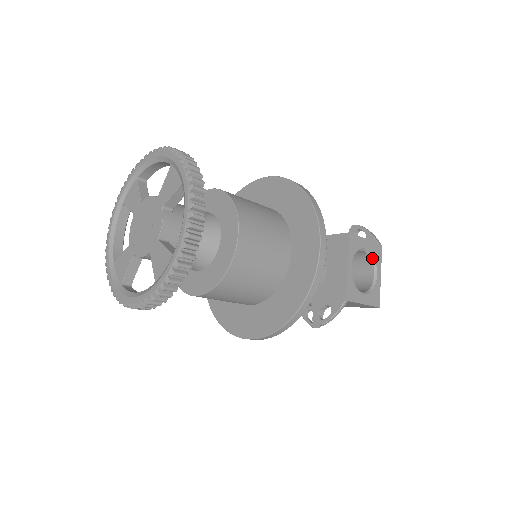
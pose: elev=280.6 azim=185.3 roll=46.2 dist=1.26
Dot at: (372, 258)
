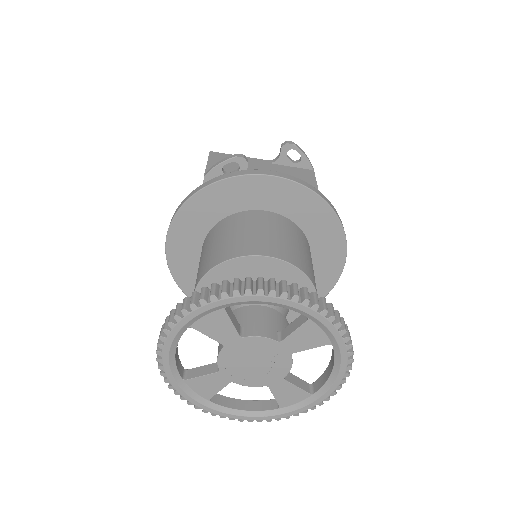
Dot at: occluded
